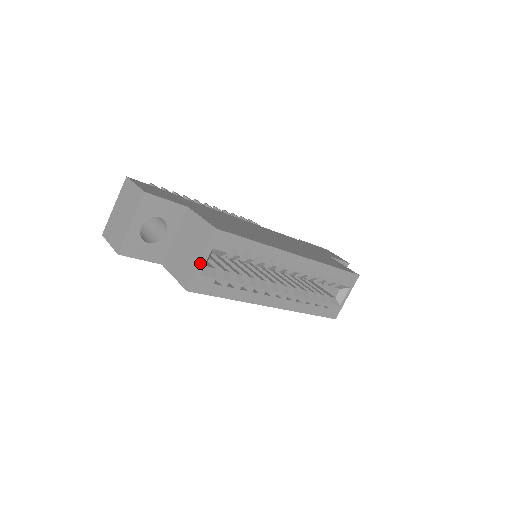
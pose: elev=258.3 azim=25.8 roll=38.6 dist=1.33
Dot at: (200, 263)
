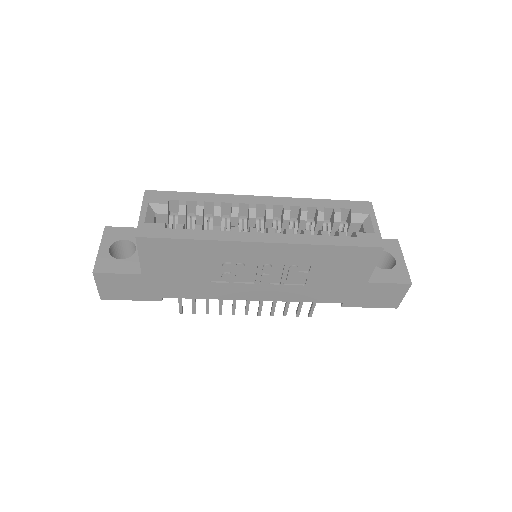
Dot at: (140, 215)
